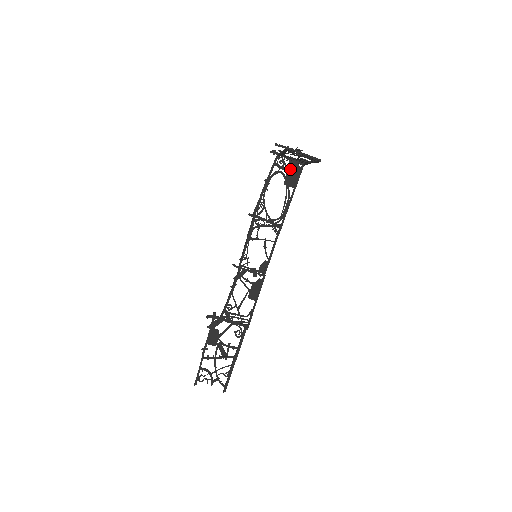
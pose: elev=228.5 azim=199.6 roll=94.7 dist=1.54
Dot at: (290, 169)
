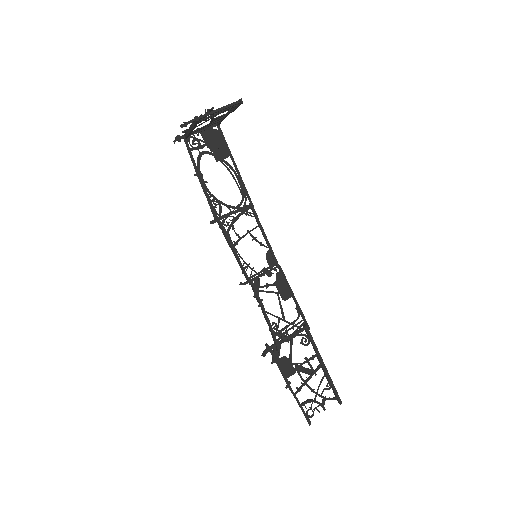
Dot at: (209, 141)
